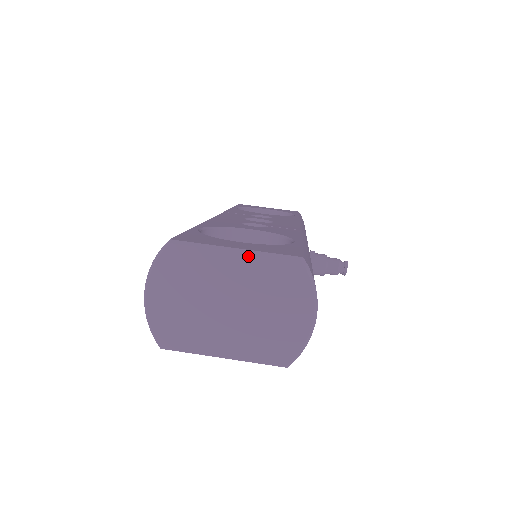
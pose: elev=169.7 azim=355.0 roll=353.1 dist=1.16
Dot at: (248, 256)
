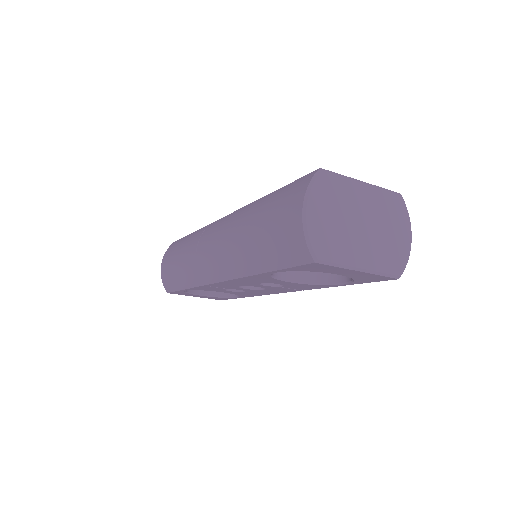
Dot at: (372, 187)
